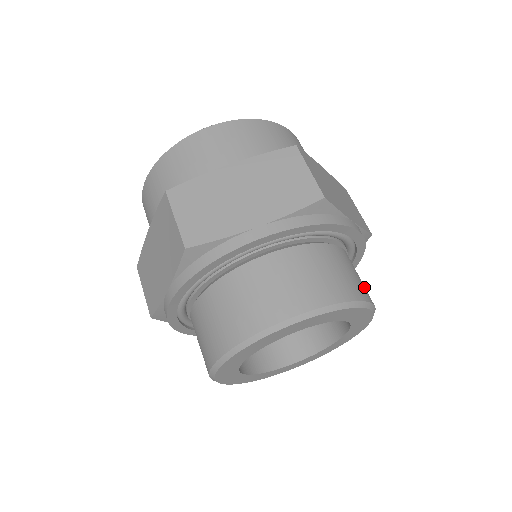
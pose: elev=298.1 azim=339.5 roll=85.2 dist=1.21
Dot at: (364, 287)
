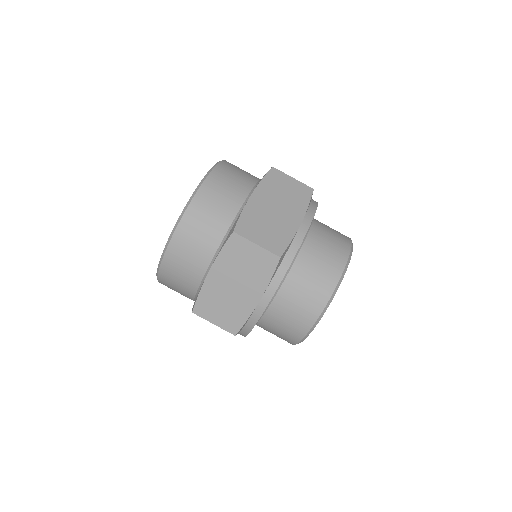
Dot at: (337, 249)
